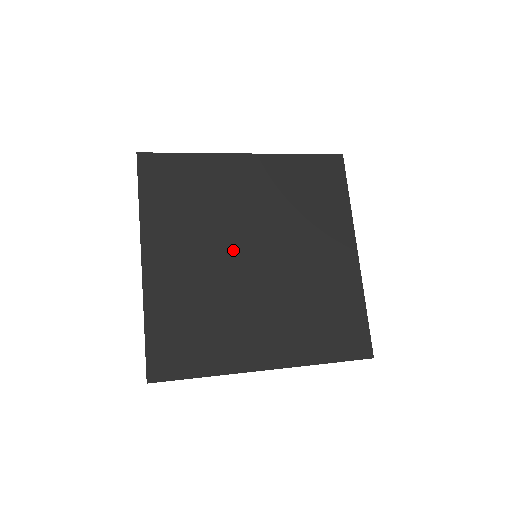
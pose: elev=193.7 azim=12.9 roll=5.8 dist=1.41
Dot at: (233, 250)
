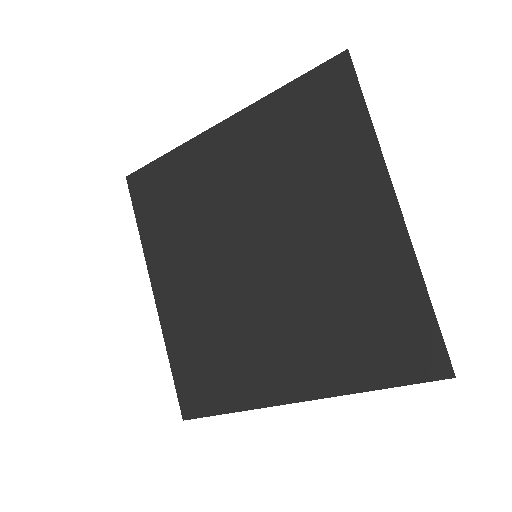
Dot at: (230, 256)
